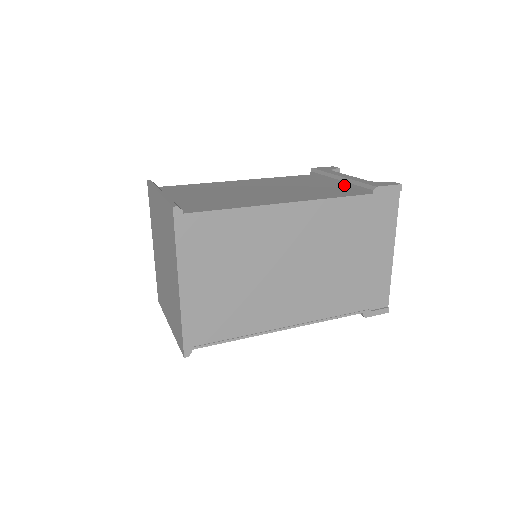
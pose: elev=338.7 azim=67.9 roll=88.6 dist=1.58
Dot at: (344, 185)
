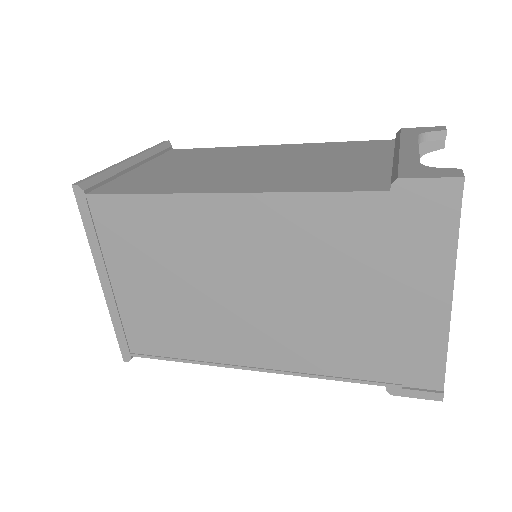
Dot at: (388, 166)
